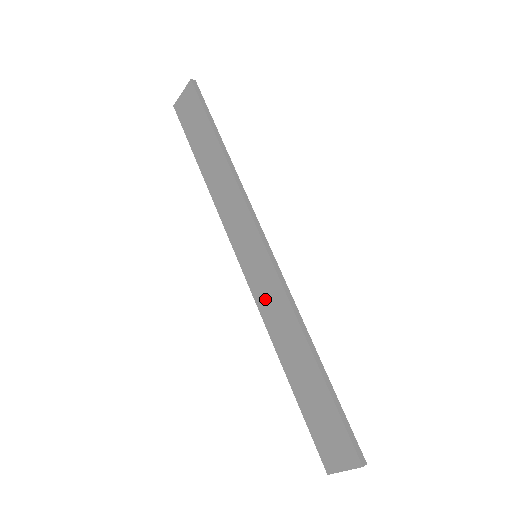
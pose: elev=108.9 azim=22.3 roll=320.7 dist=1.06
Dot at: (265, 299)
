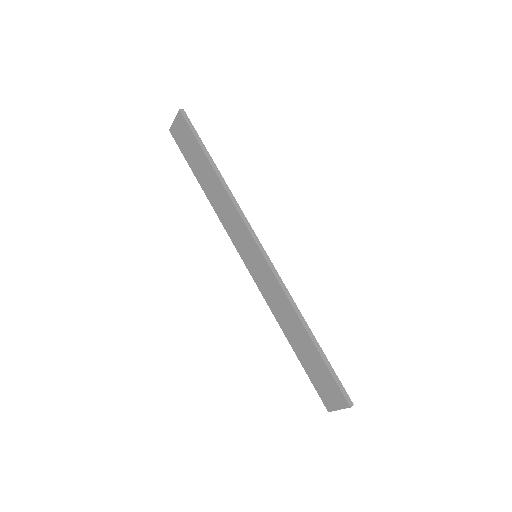
Dot at: (267, 291)
